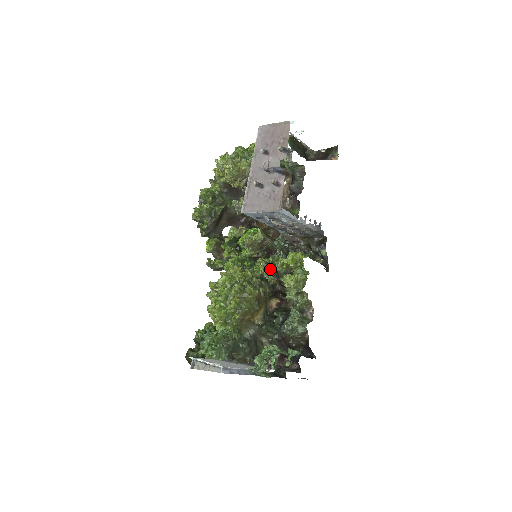
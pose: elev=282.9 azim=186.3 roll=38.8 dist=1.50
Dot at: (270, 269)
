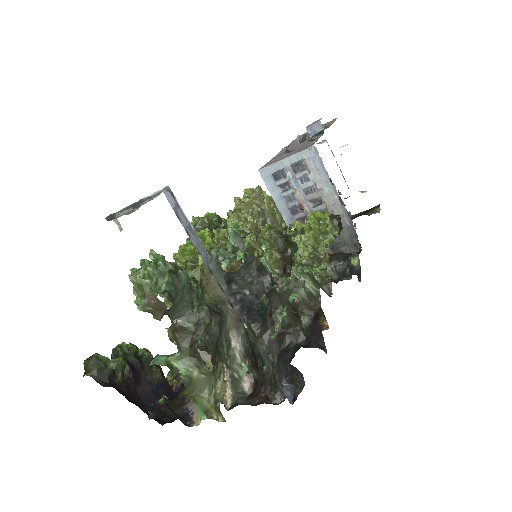
Dot at: (277, 231)
